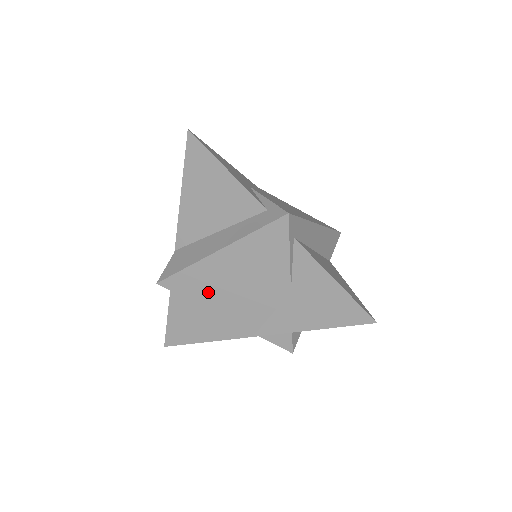
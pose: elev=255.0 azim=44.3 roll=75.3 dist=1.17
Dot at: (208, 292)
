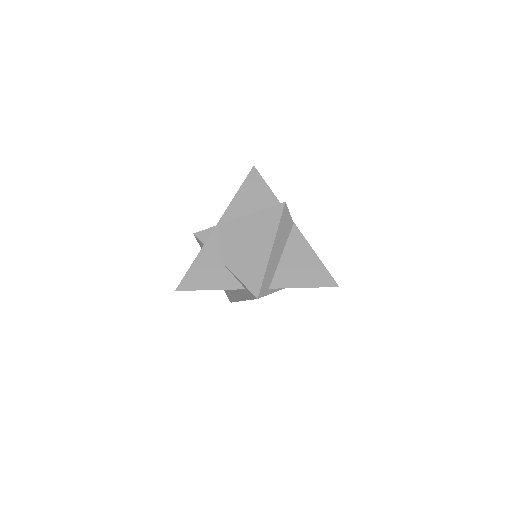
Dot at: occluded
